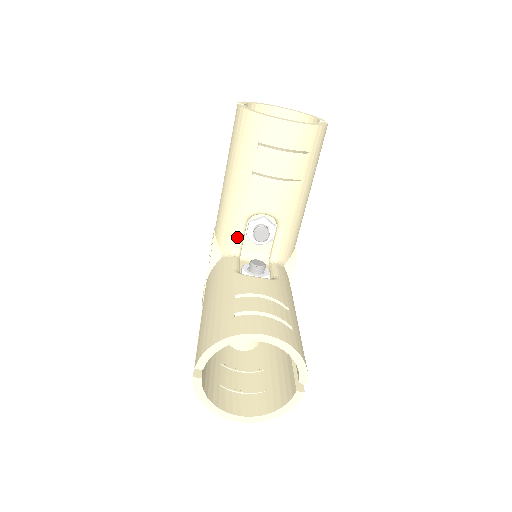
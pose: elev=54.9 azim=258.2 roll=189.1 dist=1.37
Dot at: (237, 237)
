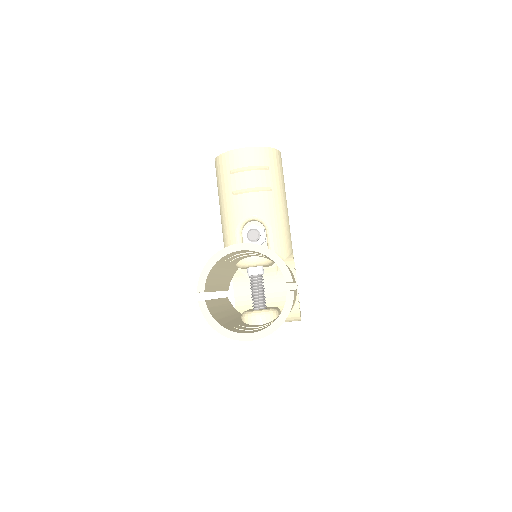
Dot at: occluded
